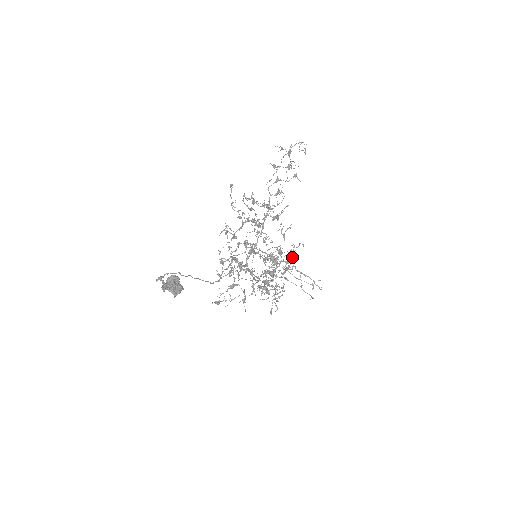
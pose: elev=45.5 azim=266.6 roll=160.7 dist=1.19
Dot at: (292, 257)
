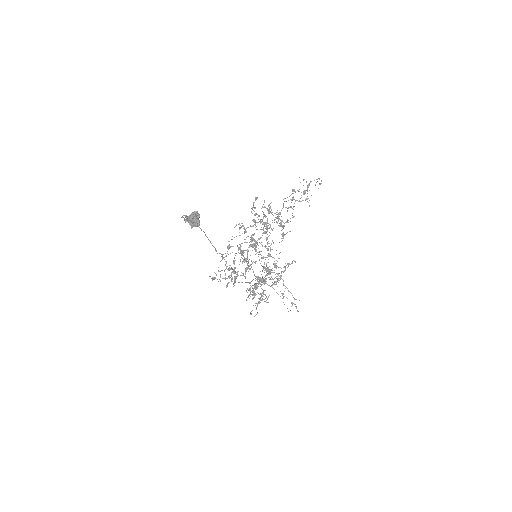
Dot at: (284, 271)
